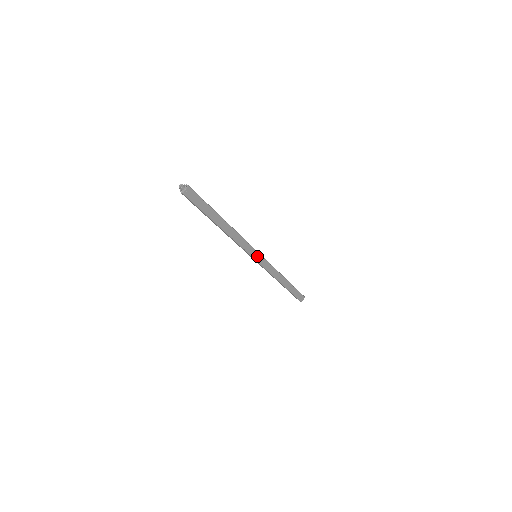
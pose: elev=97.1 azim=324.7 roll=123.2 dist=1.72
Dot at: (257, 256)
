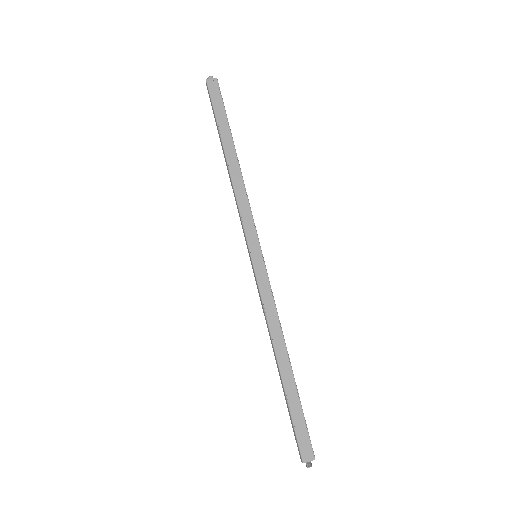
Dot at: (256, 253)
